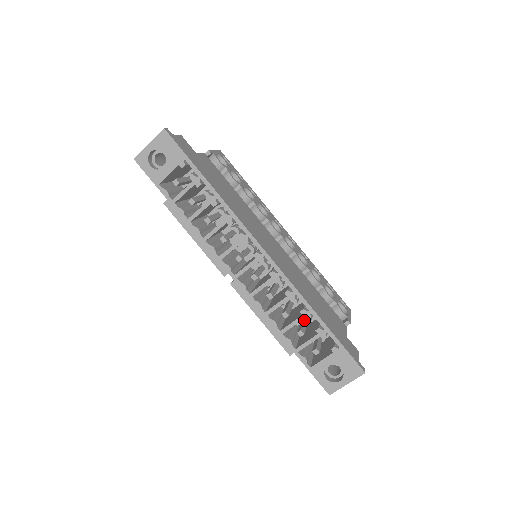
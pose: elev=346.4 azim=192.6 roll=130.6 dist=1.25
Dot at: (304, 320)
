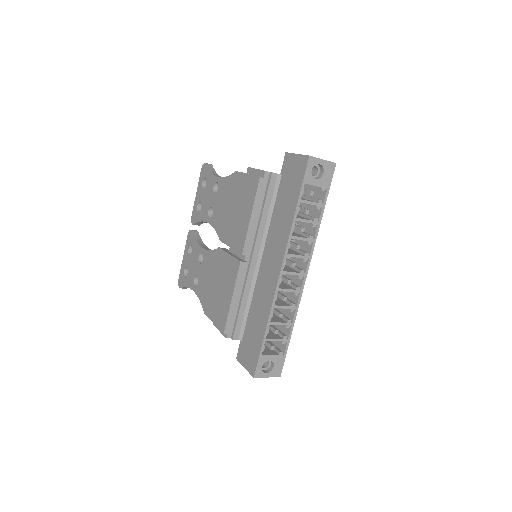
Dot at: occluded
